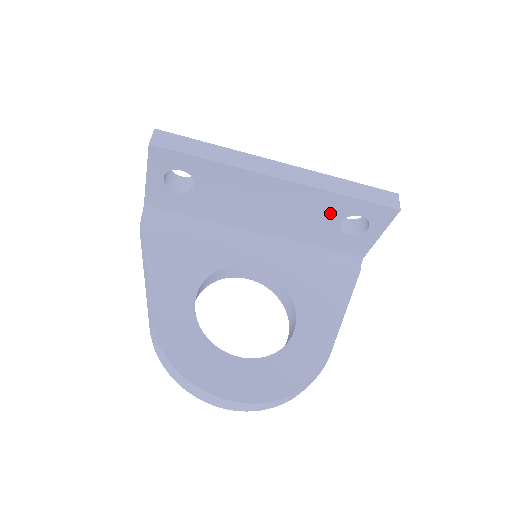
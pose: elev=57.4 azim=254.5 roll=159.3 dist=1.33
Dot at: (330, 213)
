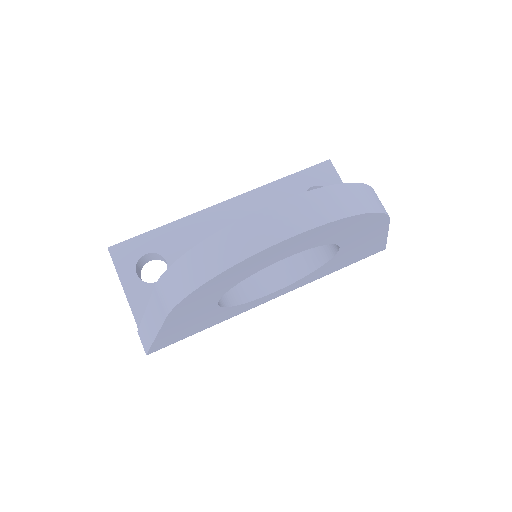
Dot at: occluded
